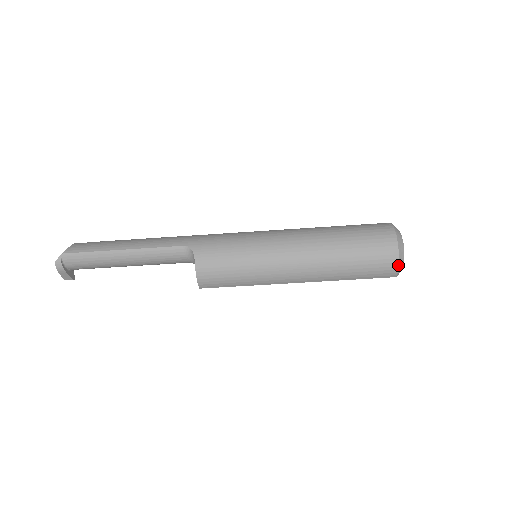
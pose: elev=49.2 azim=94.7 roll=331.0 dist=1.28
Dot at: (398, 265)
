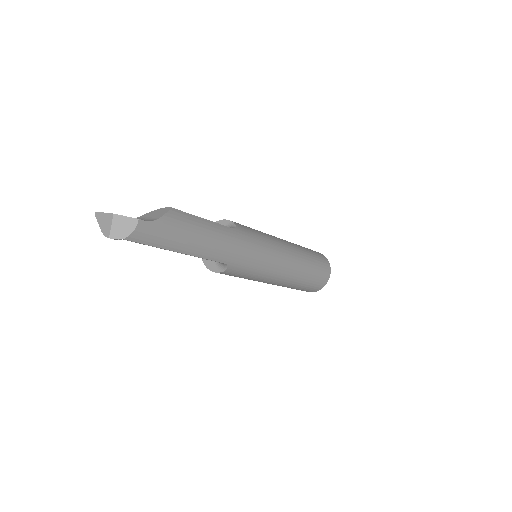
Dot at: occluded
